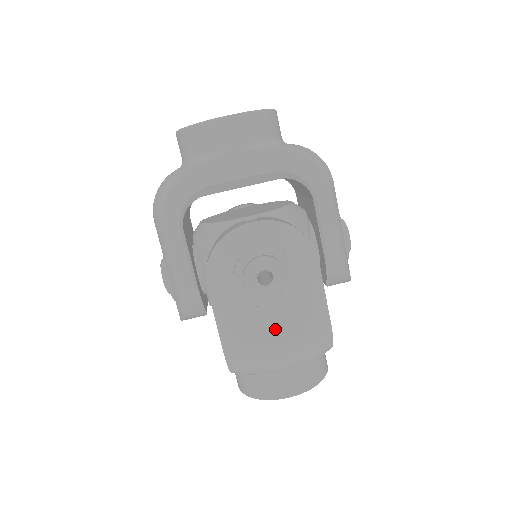
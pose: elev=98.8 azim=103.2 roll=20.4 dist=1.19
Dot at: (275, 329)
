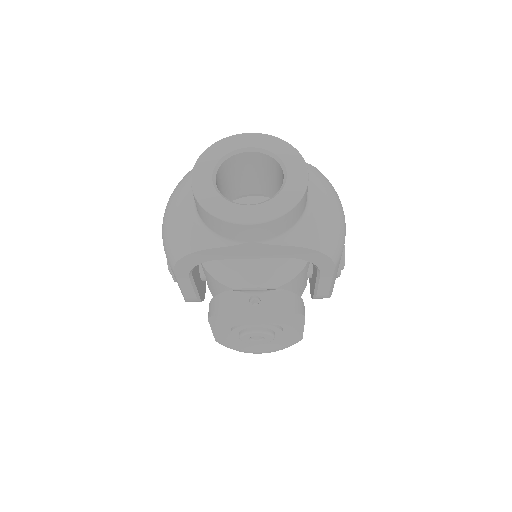
Dot at: (258, 349)
